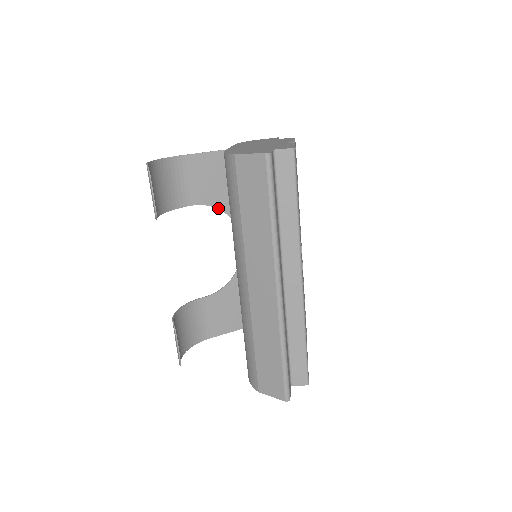
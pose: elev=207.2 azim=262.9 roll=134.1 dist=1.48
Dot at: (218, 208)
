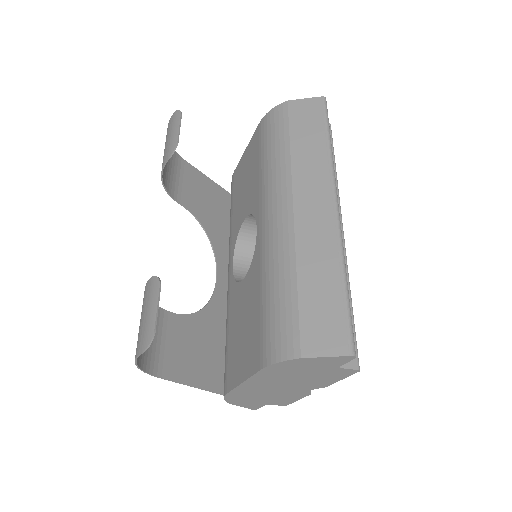
Dot at: (202, 225)
